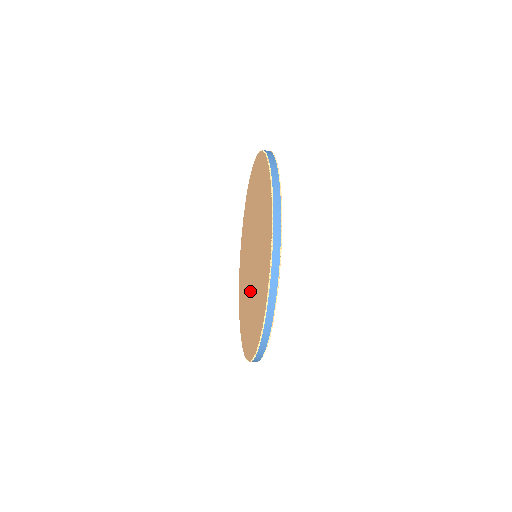
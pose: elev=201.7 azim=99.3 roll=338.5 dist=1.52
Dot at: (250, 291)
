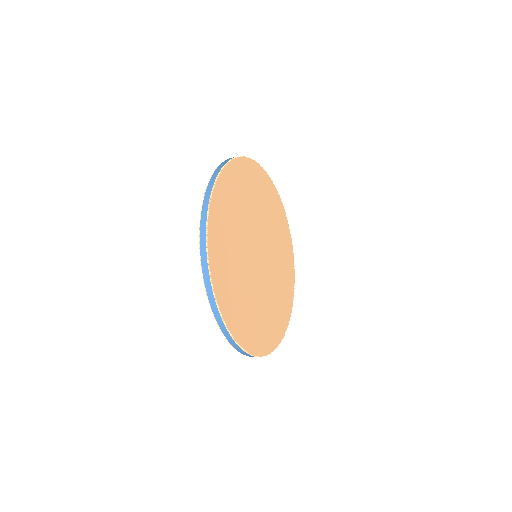
Dot at: occluded
